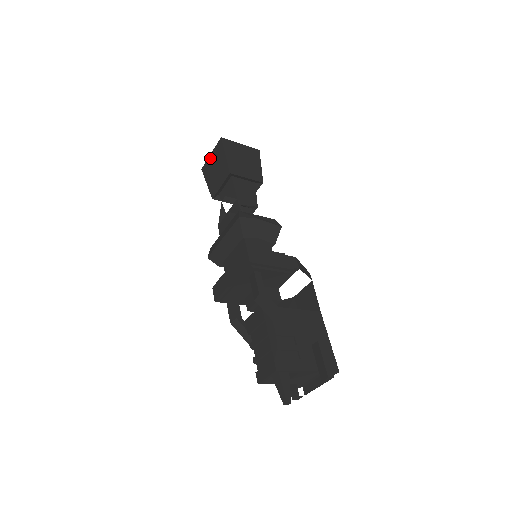
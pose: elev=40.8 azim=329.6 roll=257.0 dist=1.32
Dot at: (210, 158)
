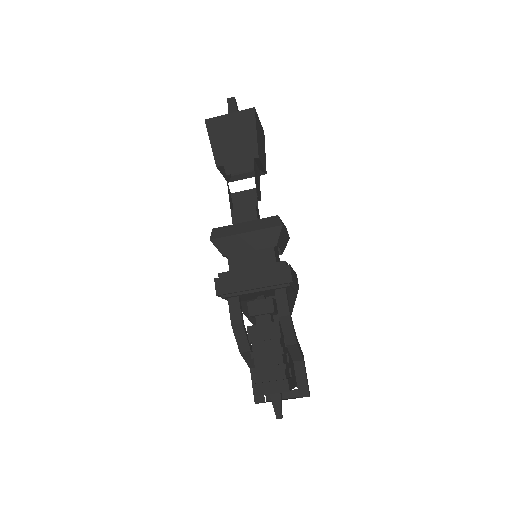
Dot at: (227, 118)
